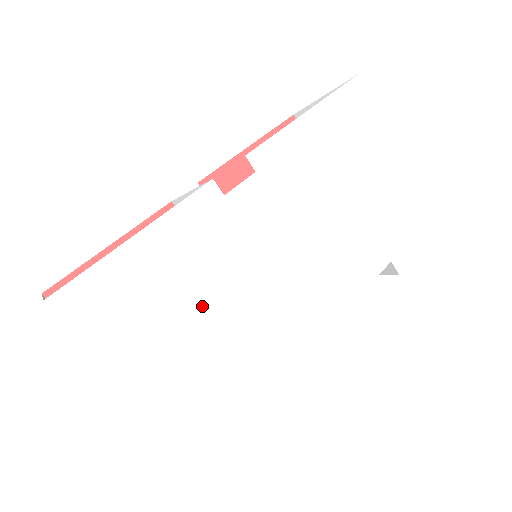
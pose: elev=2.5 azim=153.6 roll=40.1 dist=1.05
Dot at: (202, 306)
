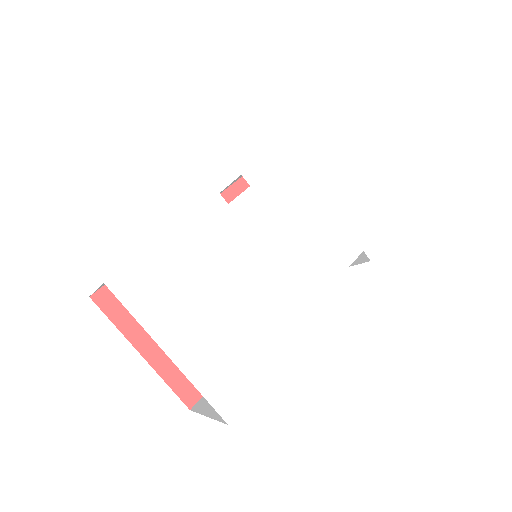
Dot at: (218, 286)
